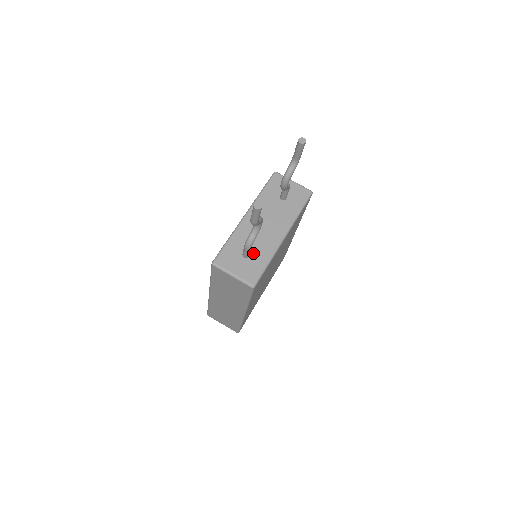
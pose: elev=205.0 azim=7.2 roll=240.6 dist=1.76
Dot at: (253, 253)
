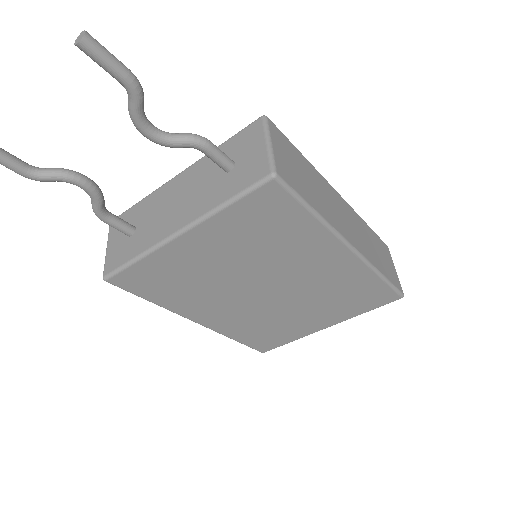
Dot at: (137, 234)
